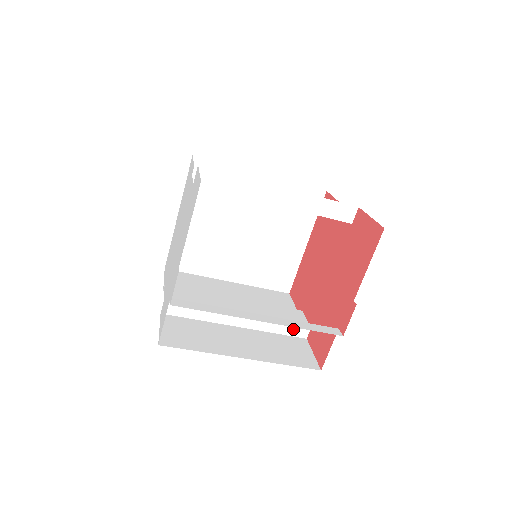
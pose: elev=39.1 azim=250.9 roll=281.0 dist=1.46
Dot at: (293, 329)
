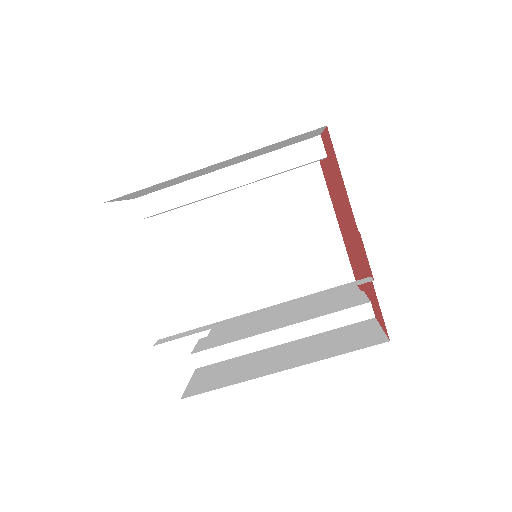
Dot at: (350, 314)
